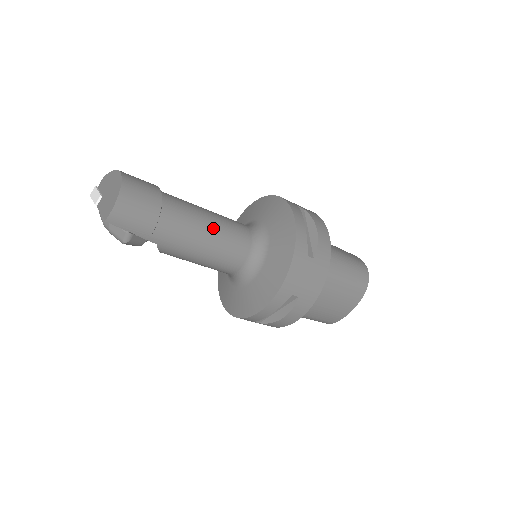
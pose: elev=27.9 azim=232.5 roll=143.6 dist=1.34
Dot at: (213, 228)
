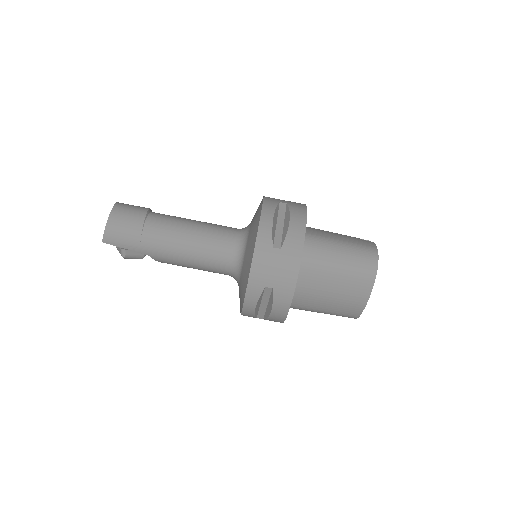
Dot at: (193, 235)
